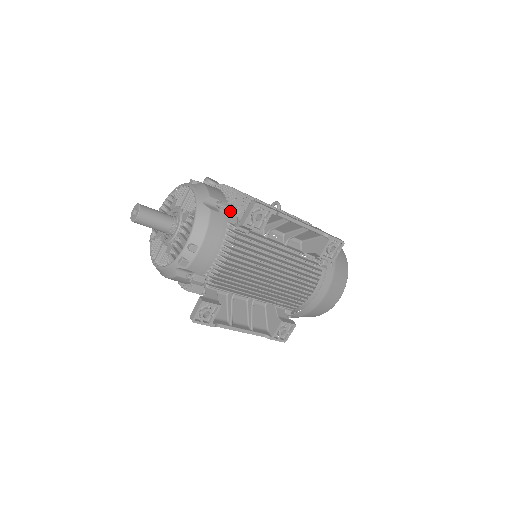
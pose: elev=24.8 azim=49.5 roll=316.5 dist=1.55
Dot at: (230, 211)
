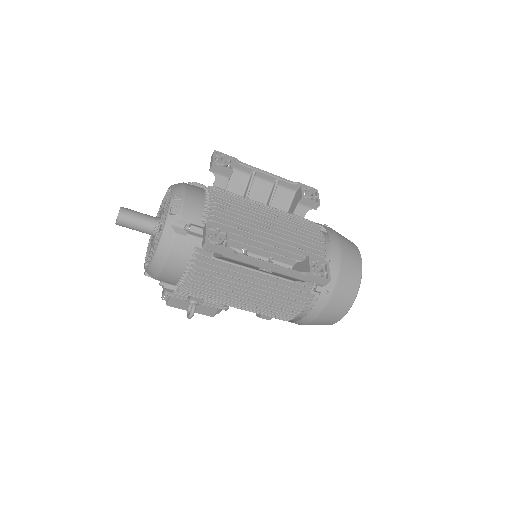
Dot at: (202, 187)
